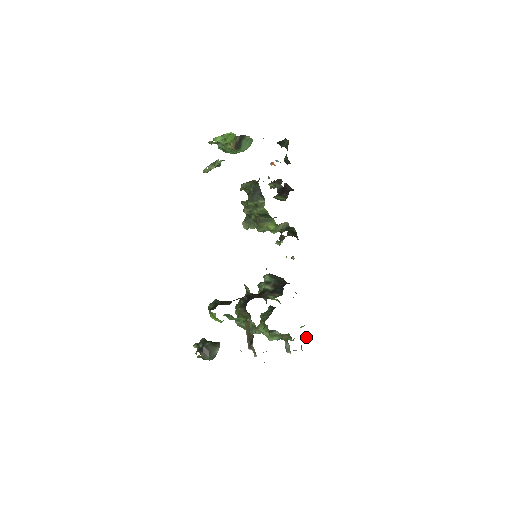
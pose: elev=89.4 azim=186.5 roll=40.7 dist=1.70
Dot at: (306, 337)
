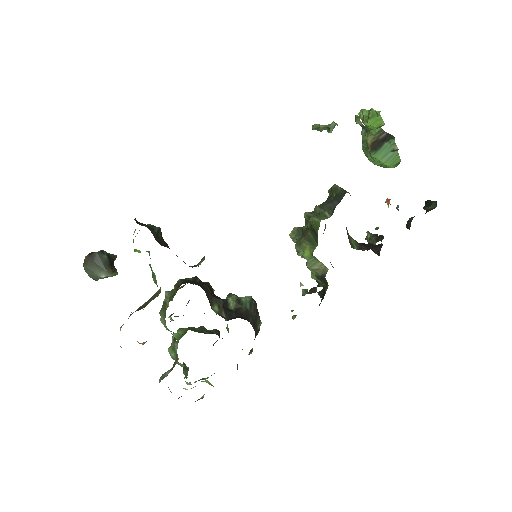
Dot at: occluded
